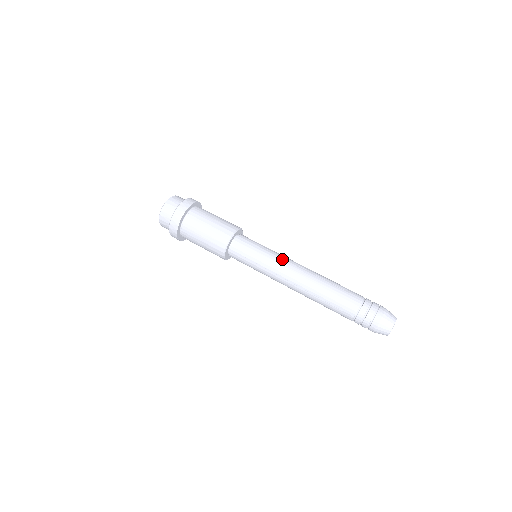
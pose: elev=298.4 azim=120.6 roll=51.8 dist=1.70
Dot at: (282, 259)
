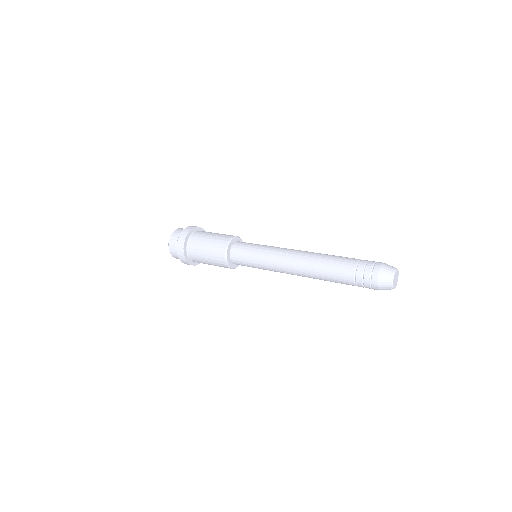
Dot at: occluded
